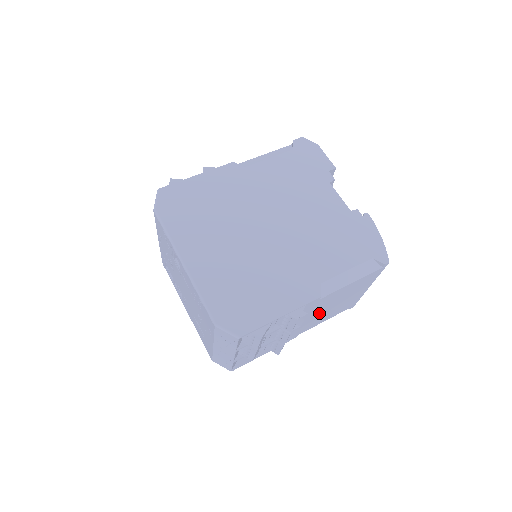
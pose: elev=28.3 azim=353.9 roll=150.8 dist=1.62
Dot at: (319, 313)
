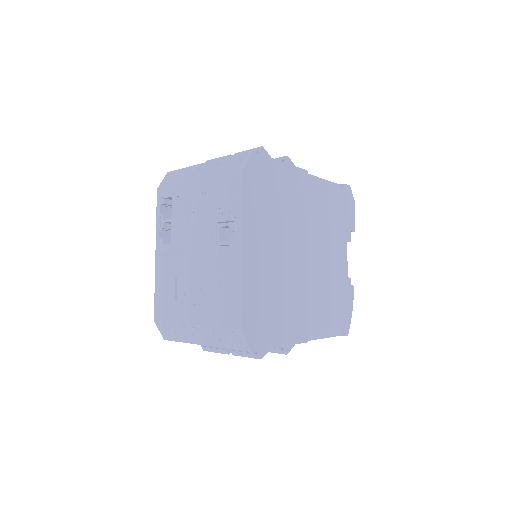
Dot at: occluded
